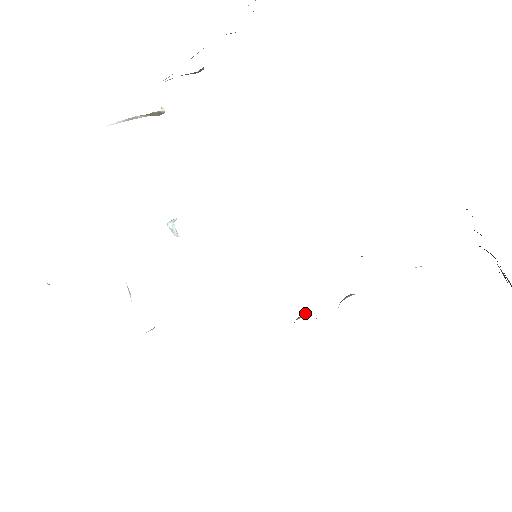
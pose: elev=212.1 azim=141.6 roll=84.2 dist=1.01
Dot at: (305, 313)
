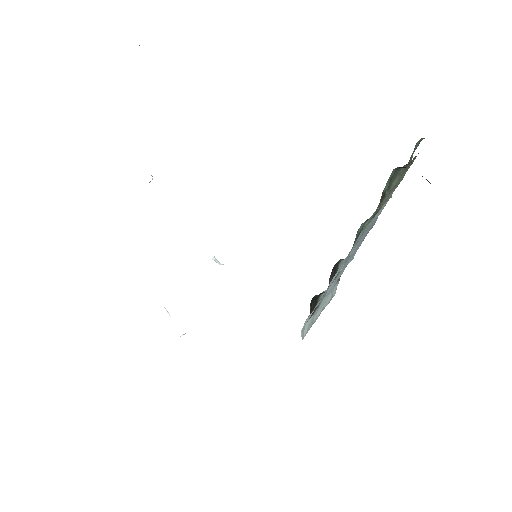
Dot at: (322, 292)
